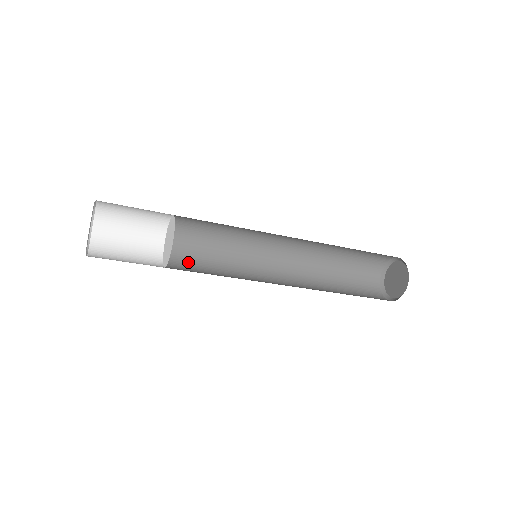
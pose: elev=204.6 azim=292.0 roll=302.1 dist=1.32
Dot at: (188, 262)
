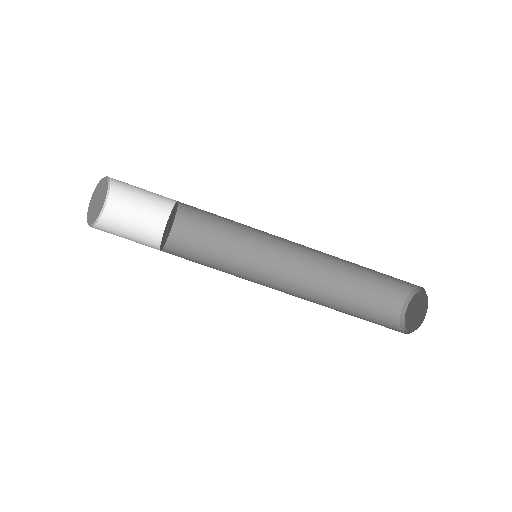
Dot at: occluded
